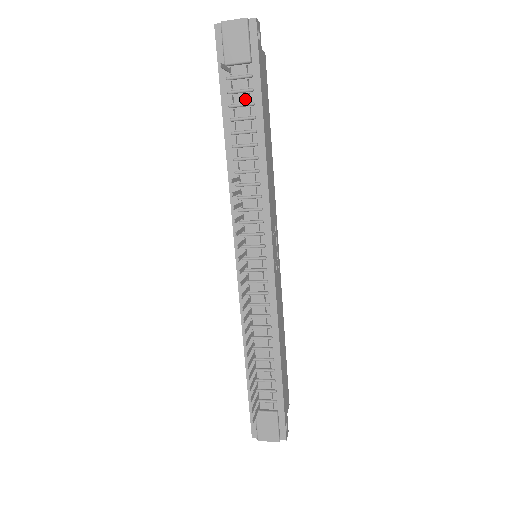
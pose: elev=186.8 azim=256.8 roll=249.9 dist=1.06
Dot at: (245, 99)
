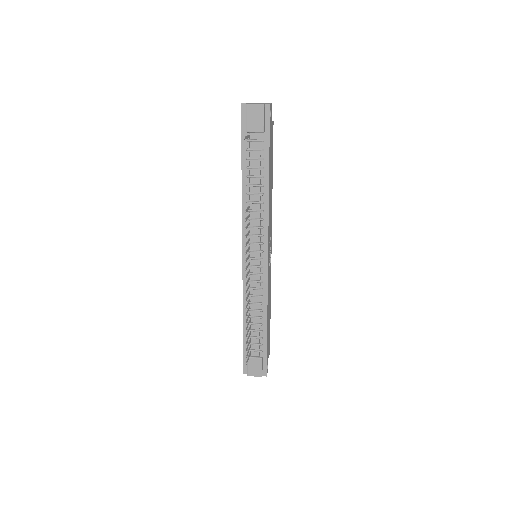
Dot at: (258, 155)
